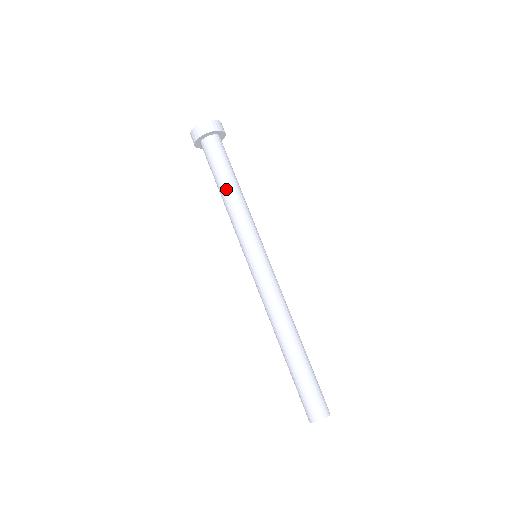
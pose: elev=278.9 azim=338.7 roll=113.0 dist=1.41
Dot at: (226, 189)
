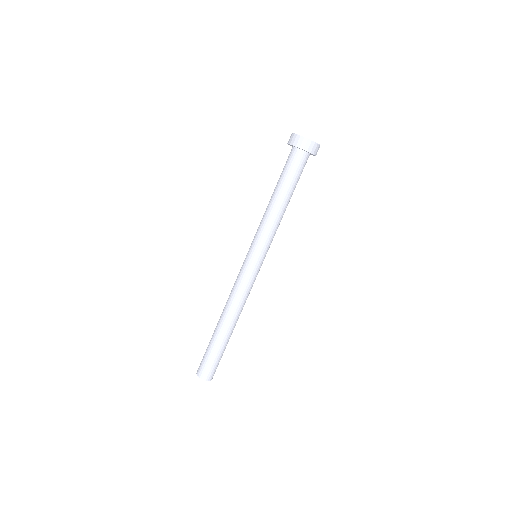
Dot at: (286, 202)
